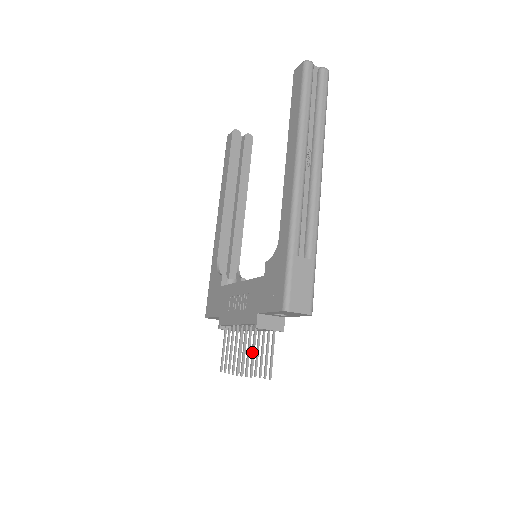
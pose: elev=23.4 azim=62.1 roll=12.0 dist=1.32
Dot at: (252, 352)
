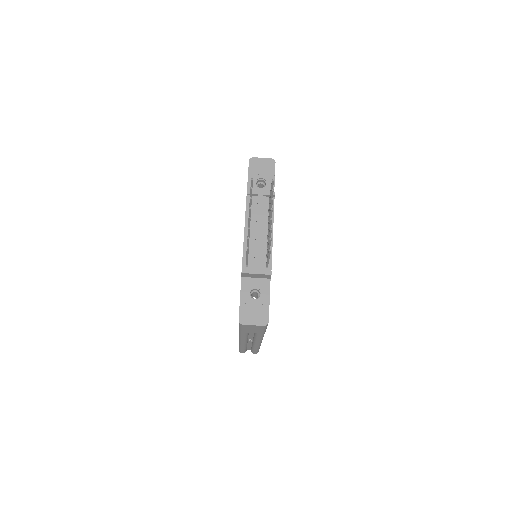
Dot at: occluded
